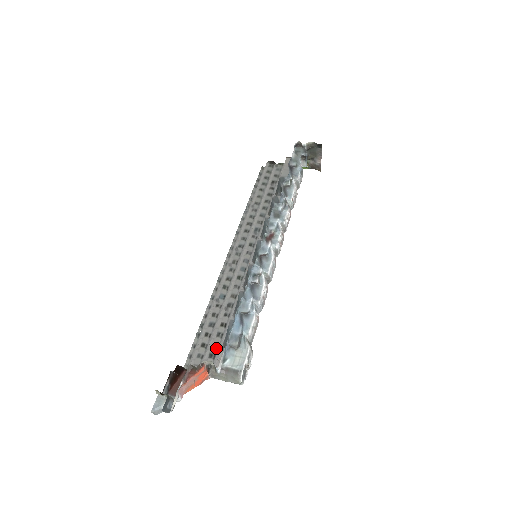
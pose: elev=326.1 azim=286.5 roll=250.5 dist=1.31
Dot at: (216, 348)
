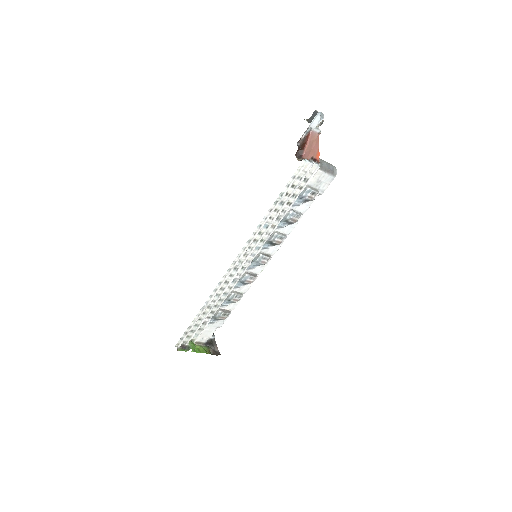
Dot at: (302, 186)
